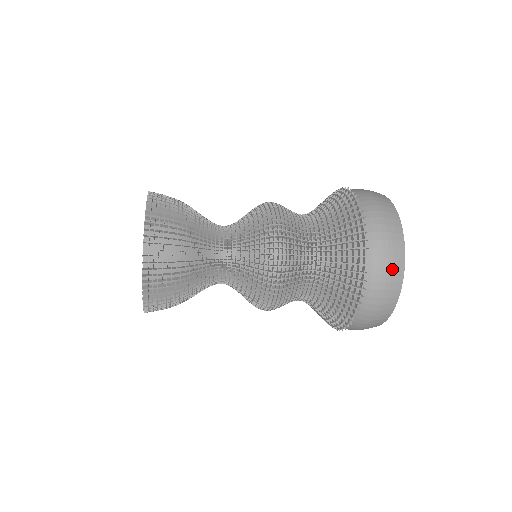
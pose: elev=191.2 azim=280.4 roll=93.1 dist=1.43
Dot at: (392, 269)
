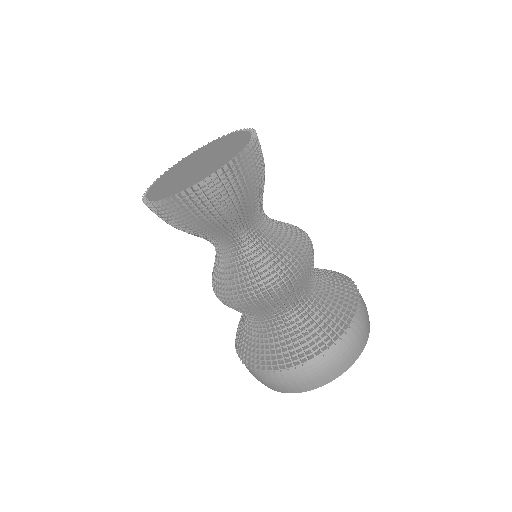
Dot at: occluded
